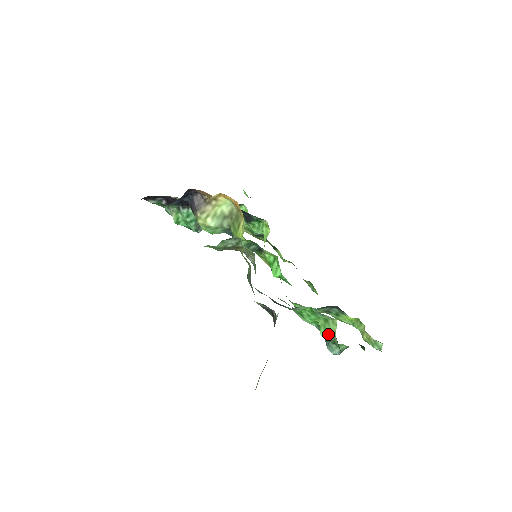
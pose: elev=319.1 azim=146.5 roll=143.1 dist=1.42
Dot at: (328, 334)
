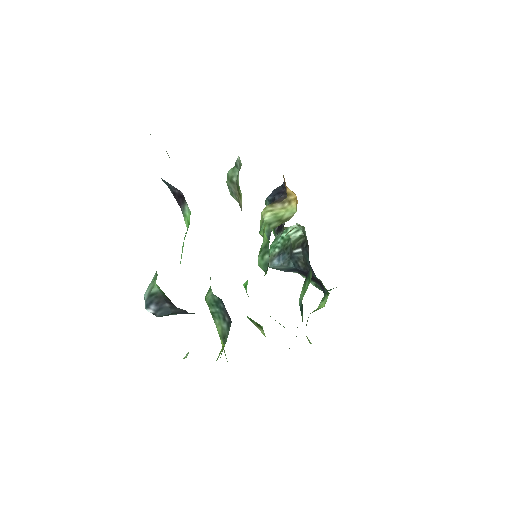
Dot at: occluded
